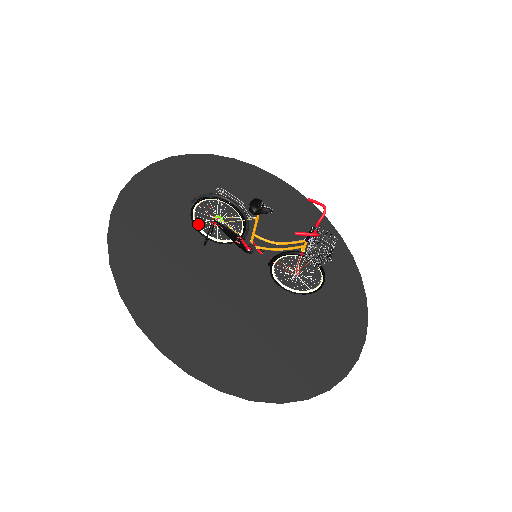
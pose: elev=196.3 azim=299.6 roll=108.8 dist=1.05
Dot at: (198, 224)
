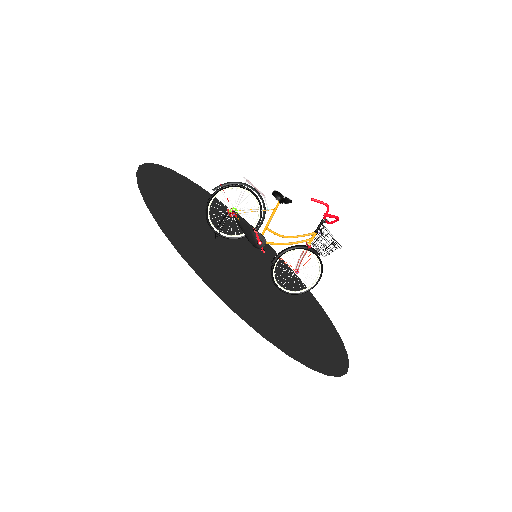
Dot at: (202, 221)
